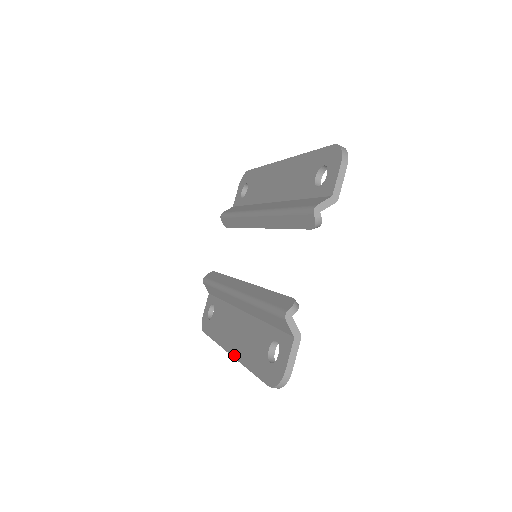
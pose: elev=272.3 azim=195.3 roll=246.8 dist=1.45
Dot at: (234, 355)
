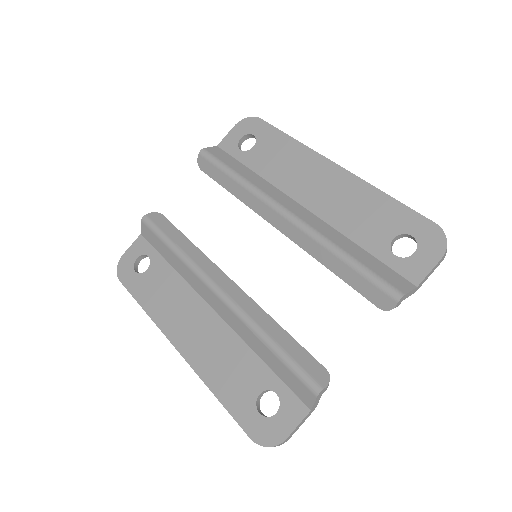
Dot at: (187, 357)
